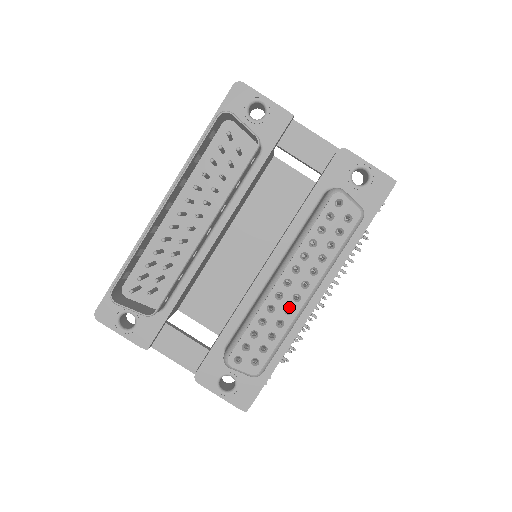
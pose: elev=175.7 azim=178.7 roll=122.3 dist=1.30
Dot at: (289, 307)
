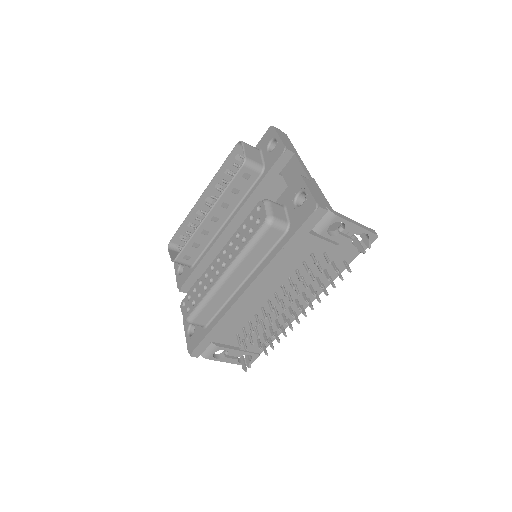
Dot at: (214, 278)
